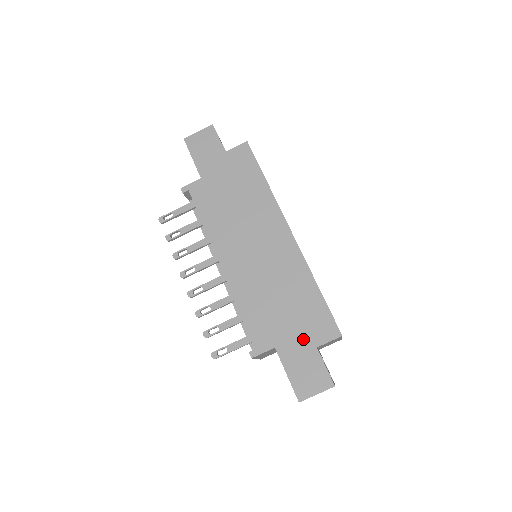
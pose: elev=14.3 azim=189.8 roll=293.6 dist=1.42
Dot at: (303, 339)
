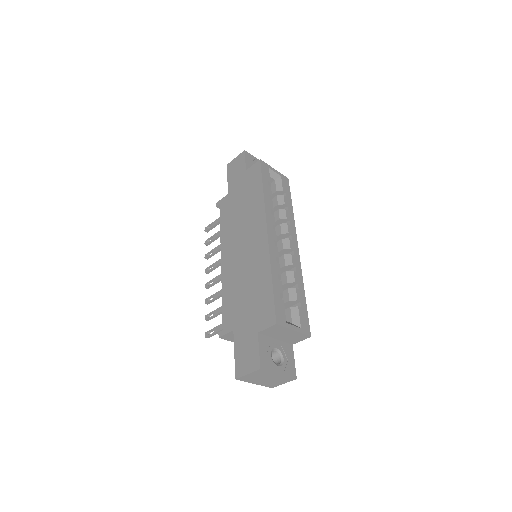
Dot at: (251, 324)
